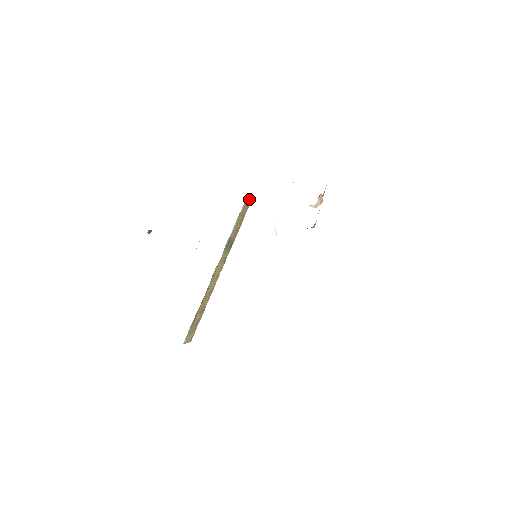
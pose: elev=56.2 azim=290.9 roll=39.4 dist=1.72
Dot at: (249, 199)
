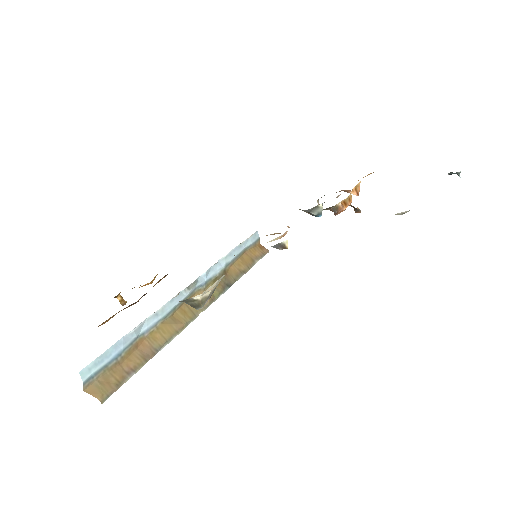
Dot at: (263, 247)
